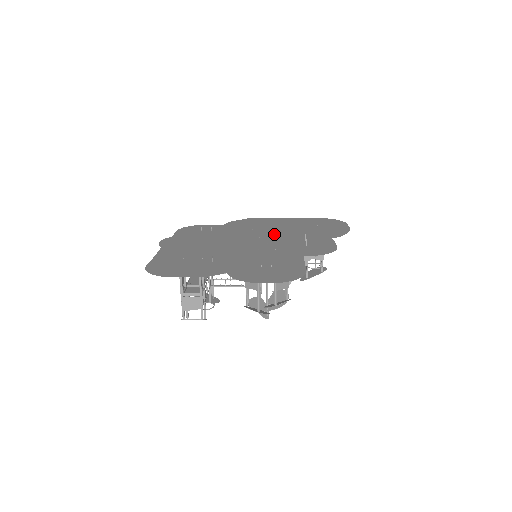
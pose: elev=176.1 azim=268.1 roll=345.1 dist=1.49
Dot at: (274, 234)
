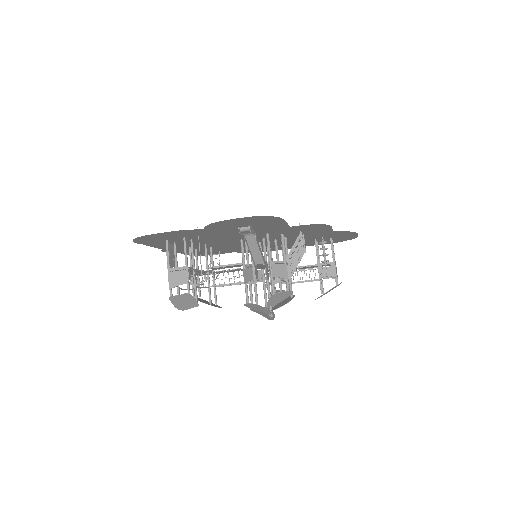
Dot at: (277, 241)
